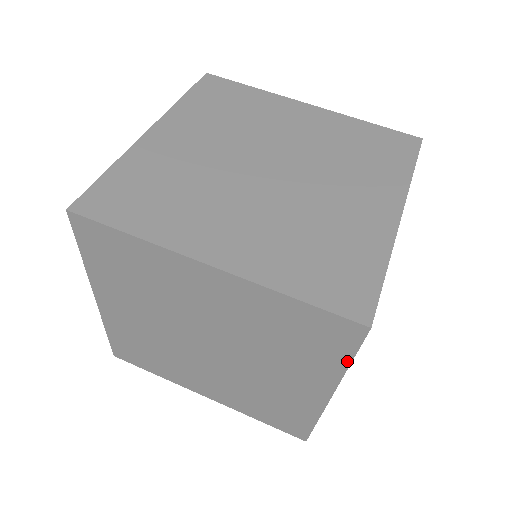
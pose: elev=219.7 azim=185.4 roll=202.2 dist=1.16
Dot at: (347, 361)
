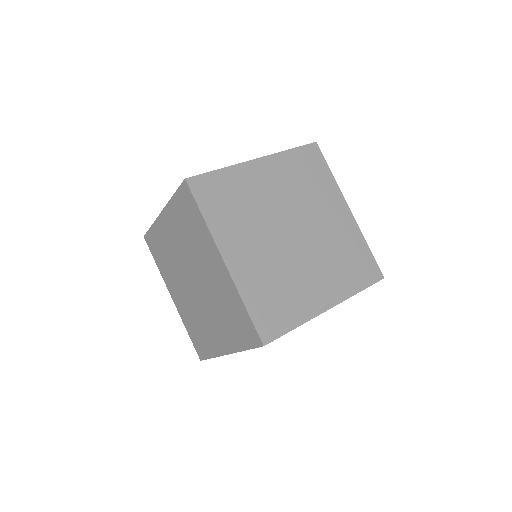
Dot at: (246, 348)
